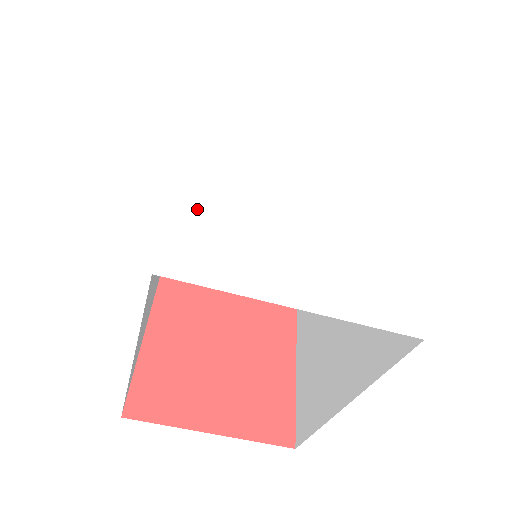
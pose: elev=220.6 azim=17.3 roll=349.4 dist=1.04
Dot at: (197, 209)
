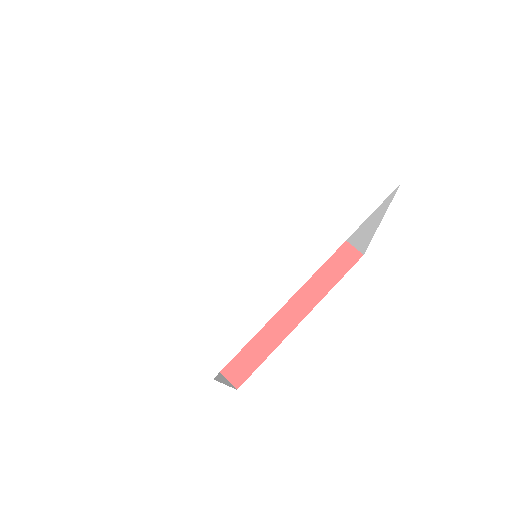
Dot at: (150, 227)
